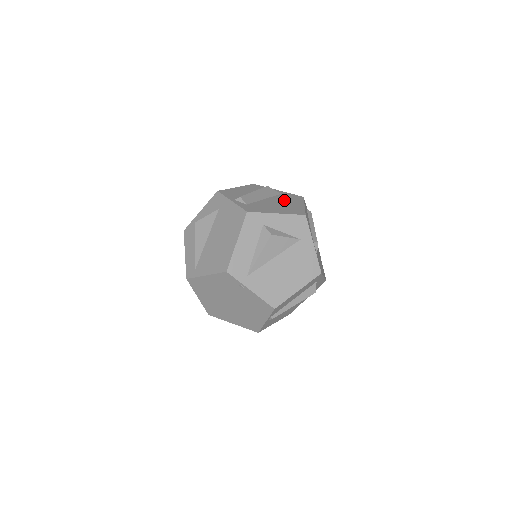
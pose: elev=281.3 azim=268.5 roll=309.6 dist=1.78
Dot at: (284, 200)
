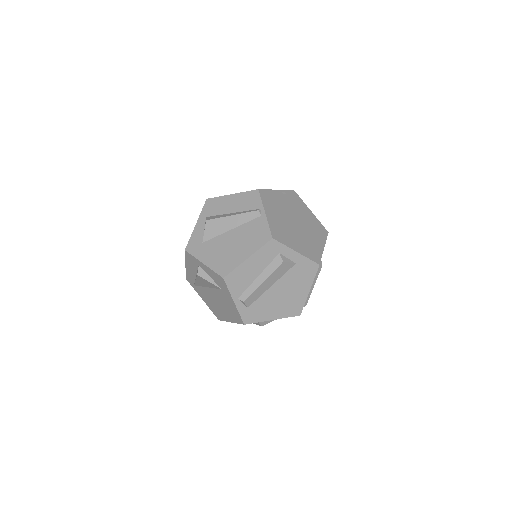
Dot at: (292, 283)
